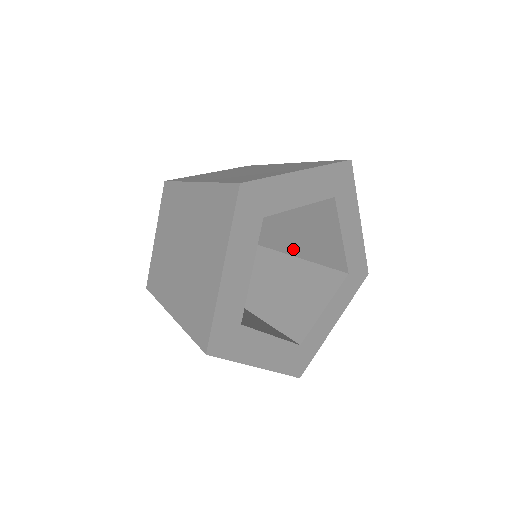
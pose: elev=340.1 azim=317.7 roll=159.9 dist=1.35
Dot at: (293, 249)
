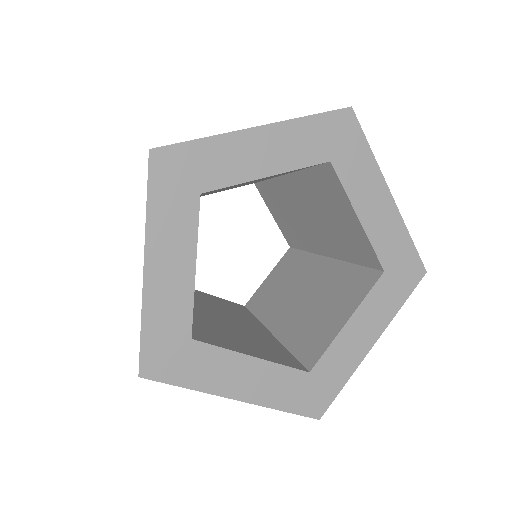
Dot at: (322, 247)
